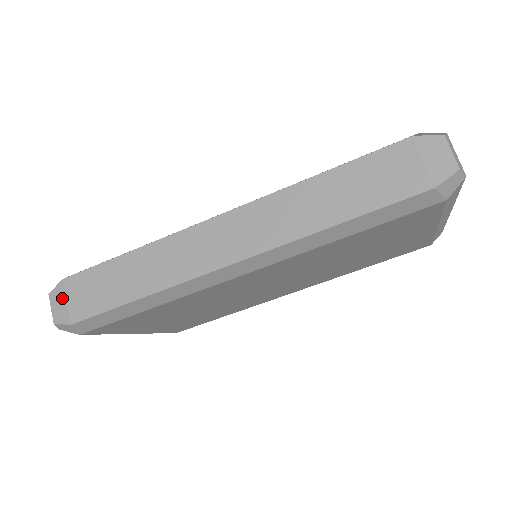
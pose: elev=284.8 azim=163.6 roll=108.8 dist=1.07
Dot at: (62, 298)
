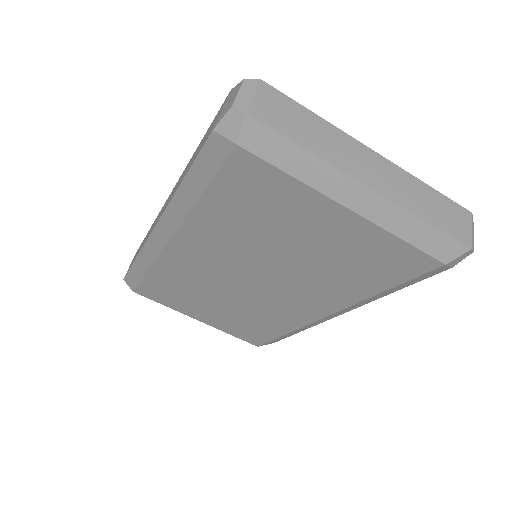
Dot at: occluded
